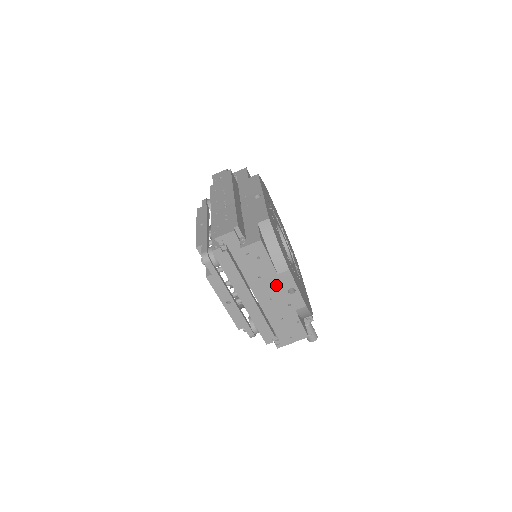
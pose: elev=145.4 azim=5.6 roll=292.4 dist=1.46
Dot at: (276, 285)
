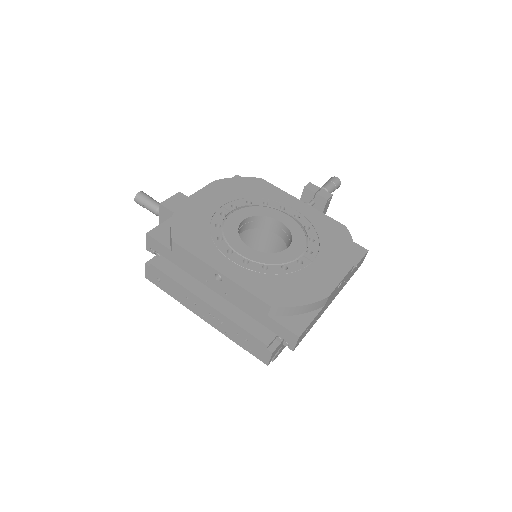
Dot at: (329, 302)
